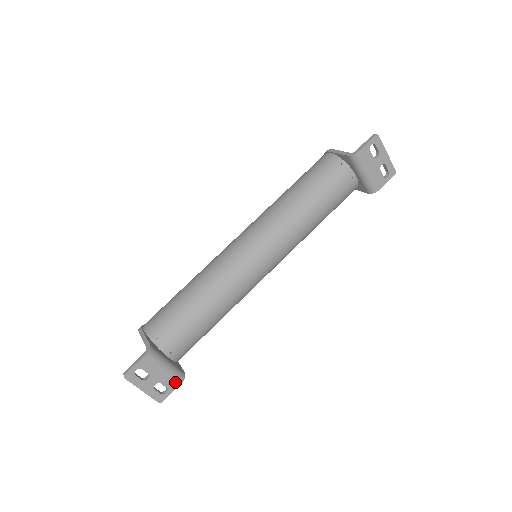
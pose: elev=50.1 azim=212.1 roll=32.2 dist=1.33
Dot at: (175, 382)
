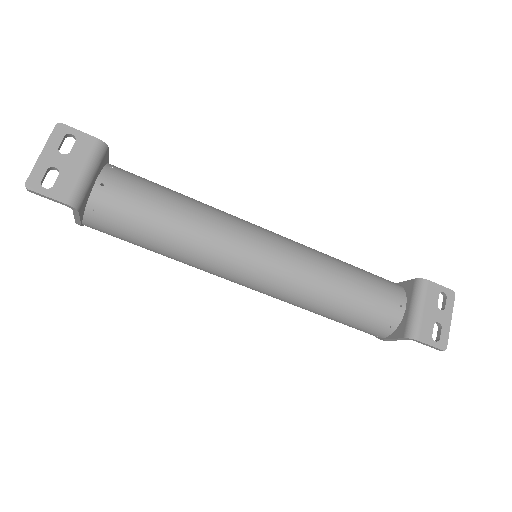
Dot at: (66, 194)
